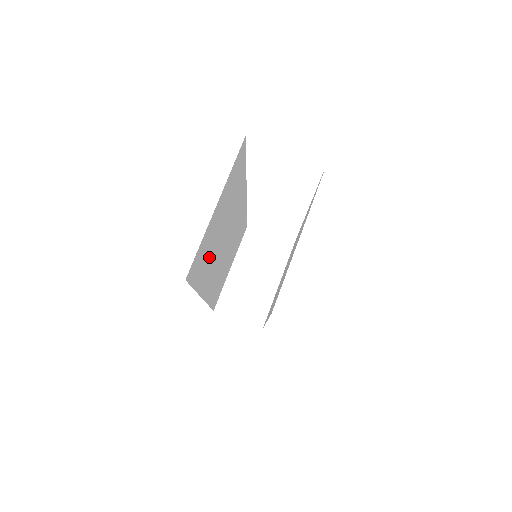
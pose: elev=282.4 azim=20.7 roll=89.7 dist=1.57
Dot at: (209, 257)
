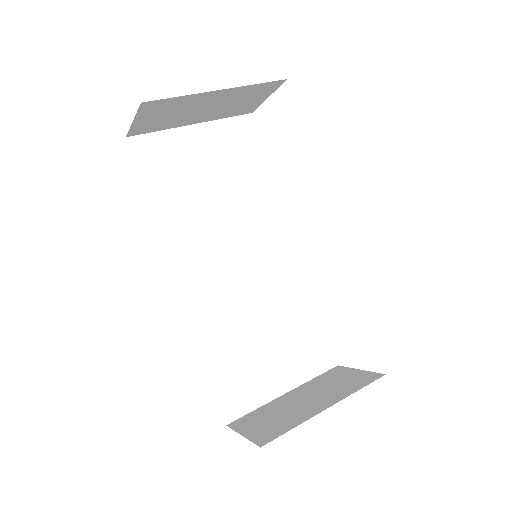
Dot at: (186, 199)
